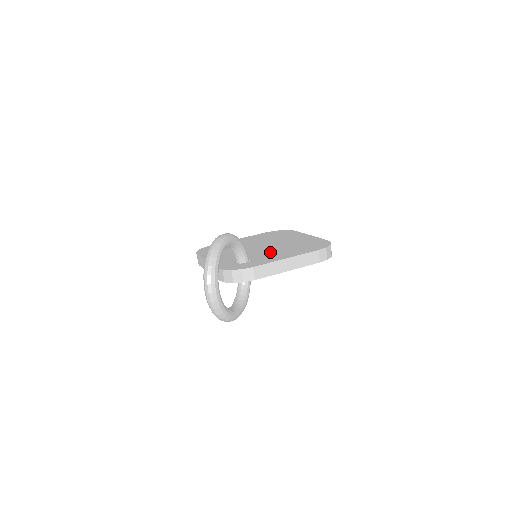
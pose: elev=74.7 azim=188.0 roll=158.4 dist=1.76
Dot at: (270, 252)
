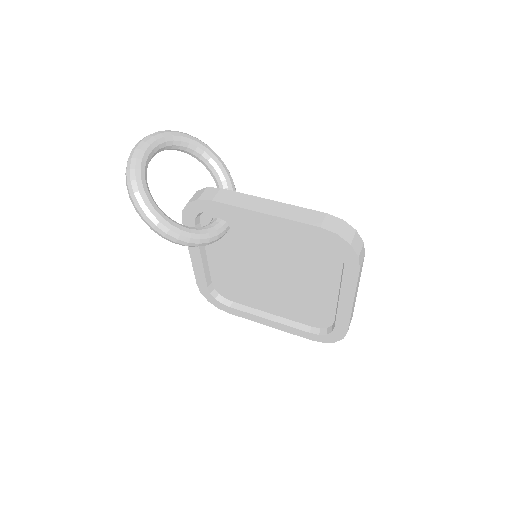
Dot at: occluded
